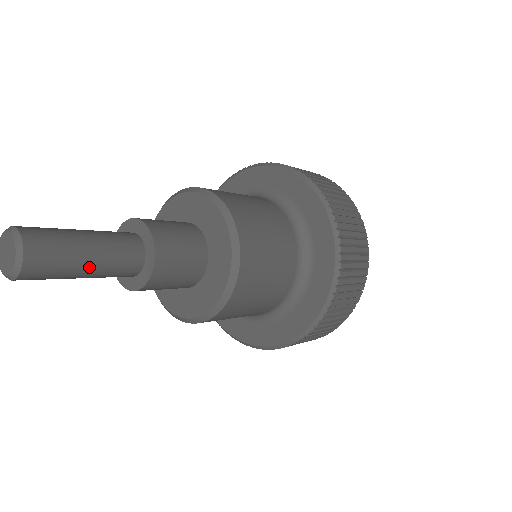
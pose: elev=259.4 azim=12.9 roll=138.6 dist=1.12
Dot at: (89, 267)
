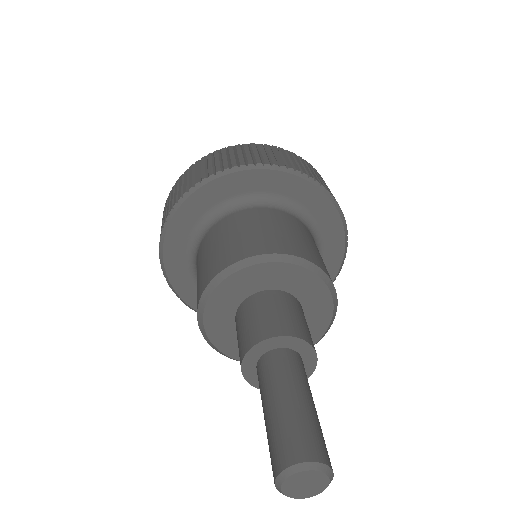
Dot at: (315, 408)
